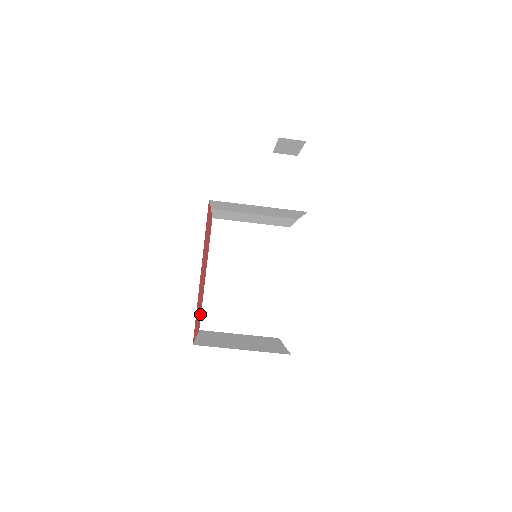
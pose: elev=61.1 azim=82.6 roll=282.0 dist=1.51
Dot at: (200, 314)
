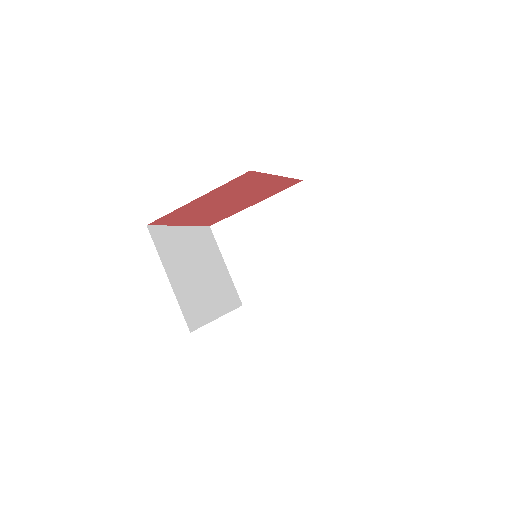
Dot at: (172, 218)
